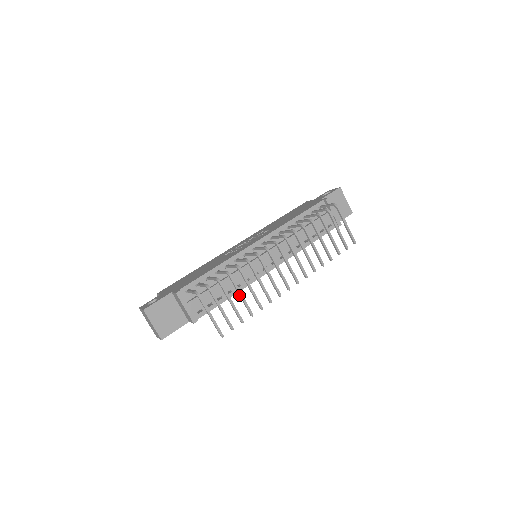
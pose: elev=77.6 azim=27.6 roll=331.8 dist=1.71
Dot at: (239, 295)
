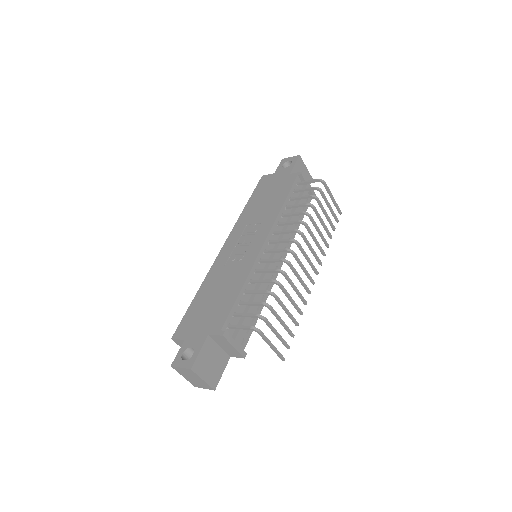
Dot at: occluded
